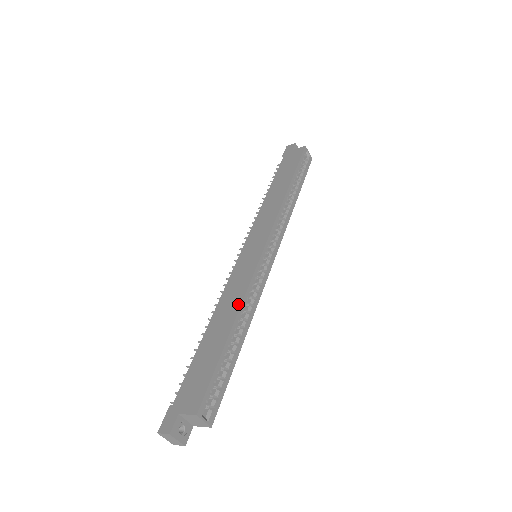
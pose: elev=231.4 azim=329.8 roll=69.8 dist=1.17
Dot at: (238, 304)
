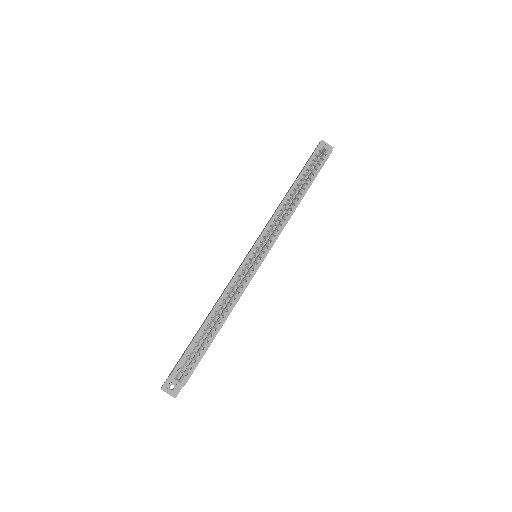
Dot at: (219, 298)
